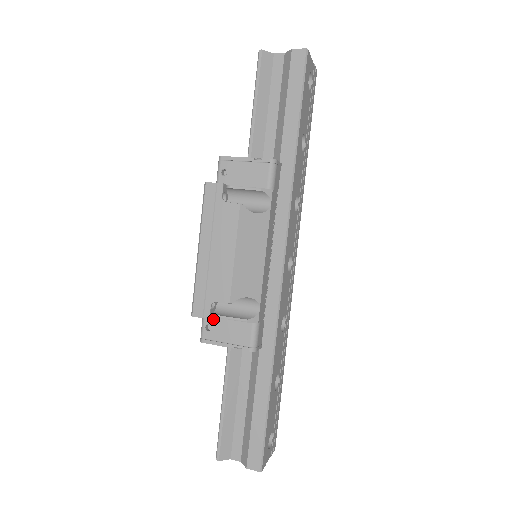
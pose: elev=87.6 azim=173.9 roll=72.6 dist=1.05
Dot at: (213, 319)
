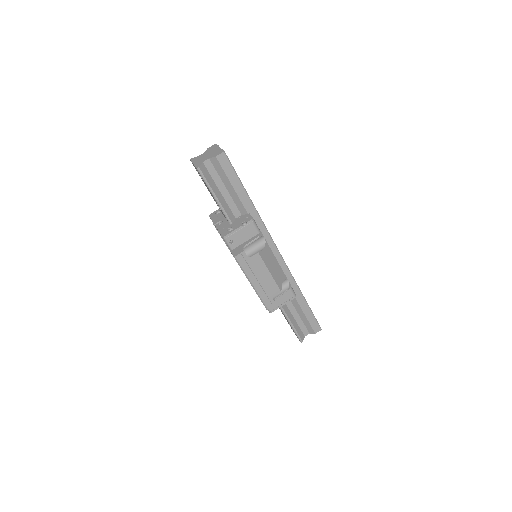
Dot at: occluded
